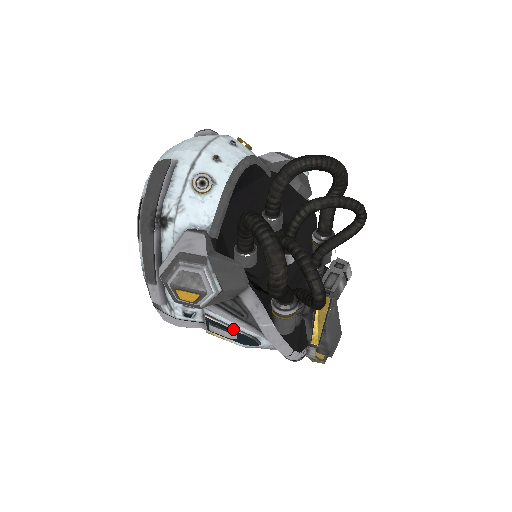
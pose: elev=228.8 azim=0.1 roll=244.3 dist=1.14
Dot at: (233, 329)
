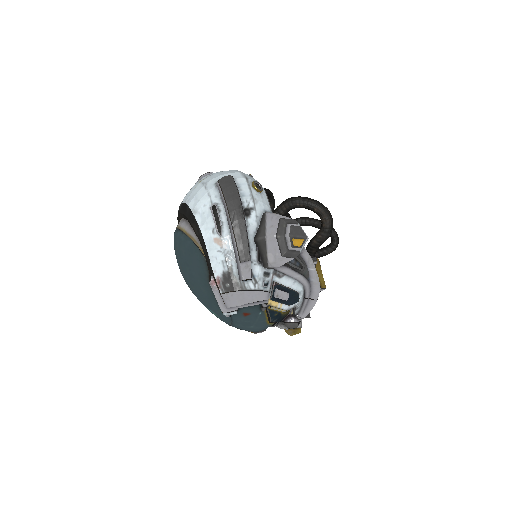
Dot at: (289, 289)
